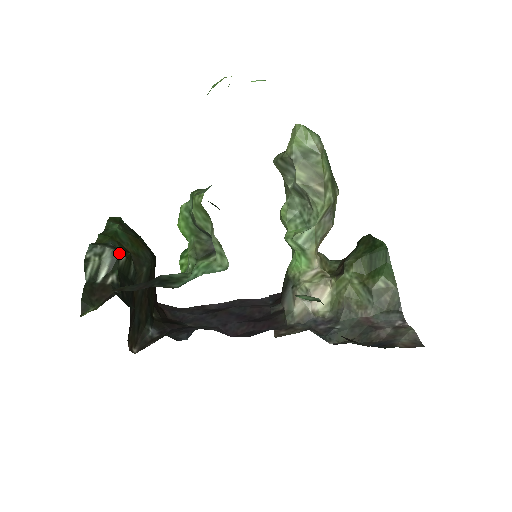
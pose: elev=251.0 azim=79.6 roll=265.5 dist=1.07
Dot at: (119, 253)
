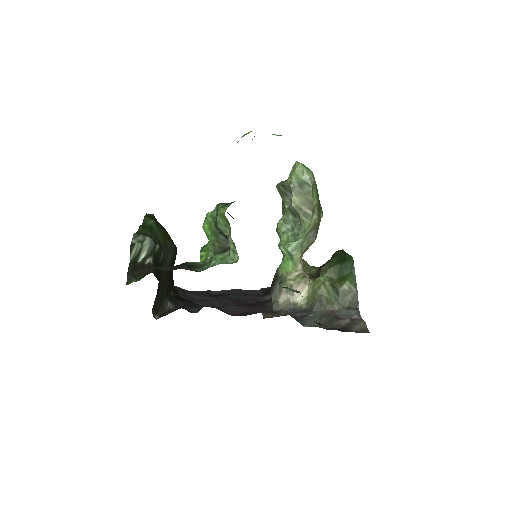
Dot at: (155, 242)
